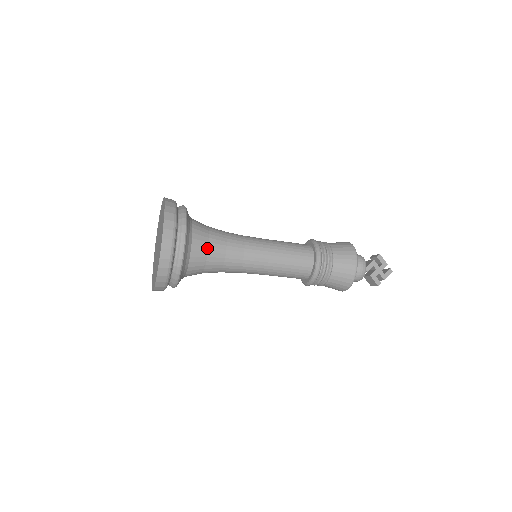
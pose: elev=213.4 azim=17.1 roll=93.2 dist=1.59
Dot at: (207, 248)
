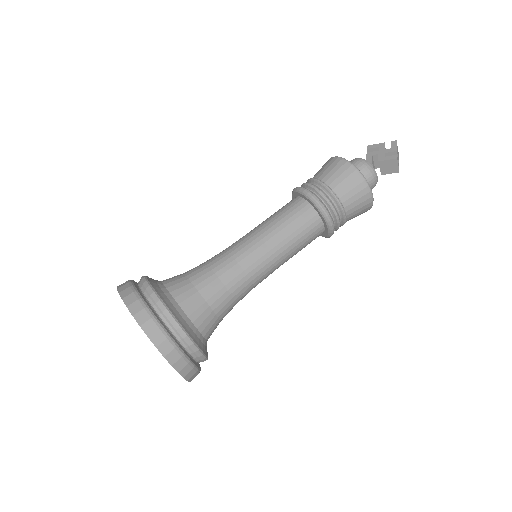
Dot at: (187, 280)
